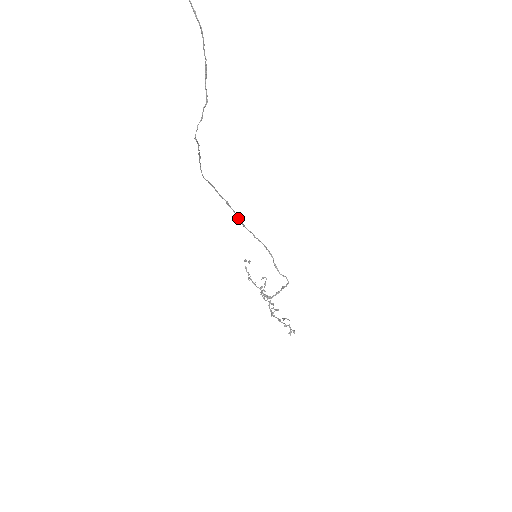
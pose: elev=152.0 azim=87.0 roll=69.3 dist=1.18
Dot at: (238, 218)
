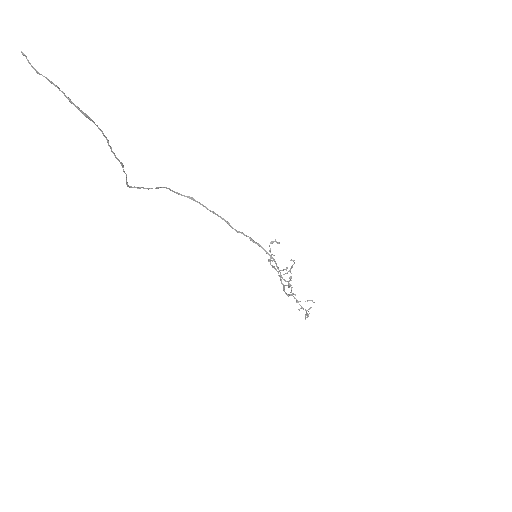
Dot at: (230, 225)
